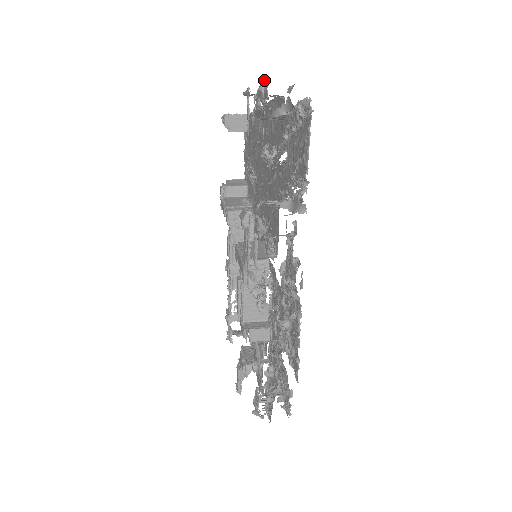
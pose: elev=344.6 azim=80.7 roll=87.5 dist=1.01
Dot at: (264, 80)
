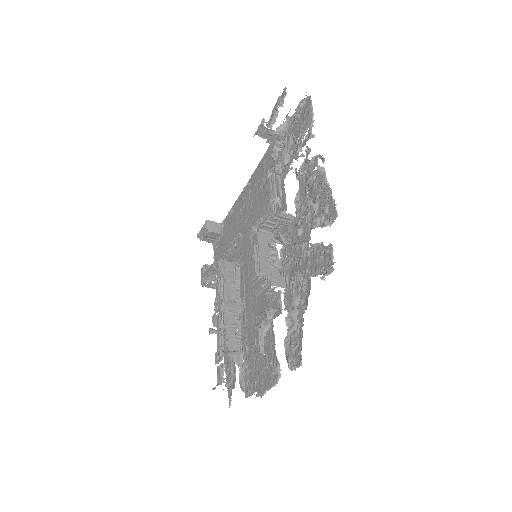
Dot at: (280, 97)
